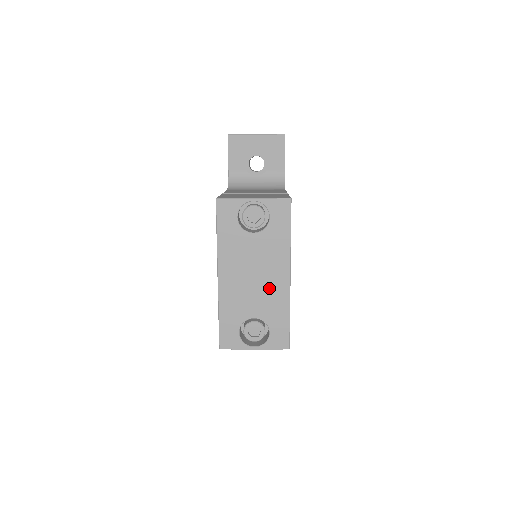
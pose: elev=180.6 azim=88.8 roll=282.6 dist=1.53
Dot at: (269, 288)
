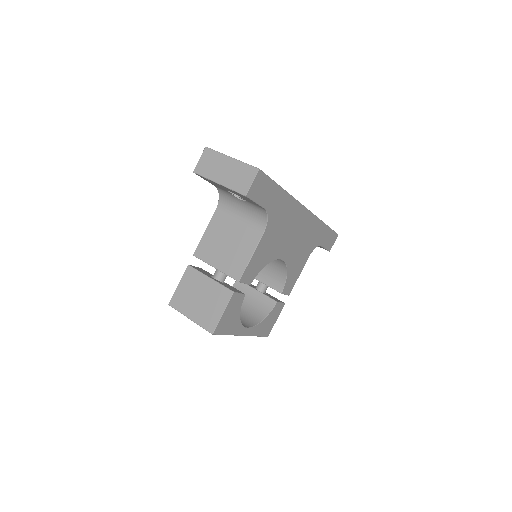
Dot at: occluded
